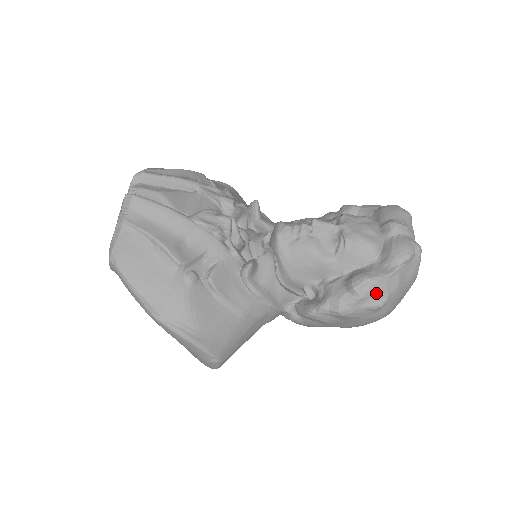
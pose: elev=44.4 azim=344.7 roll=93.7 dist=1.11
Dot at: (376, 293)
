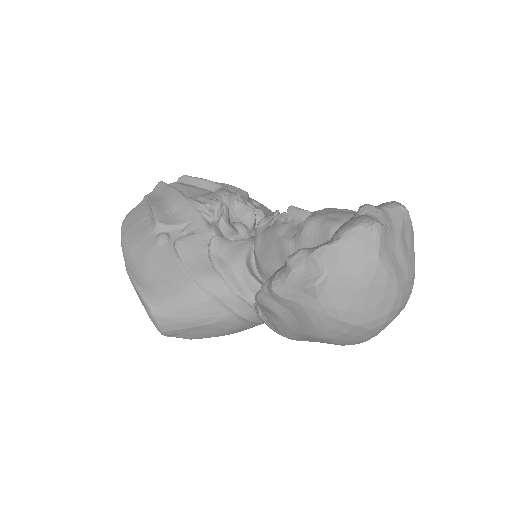
Dot at: (309, 268)
